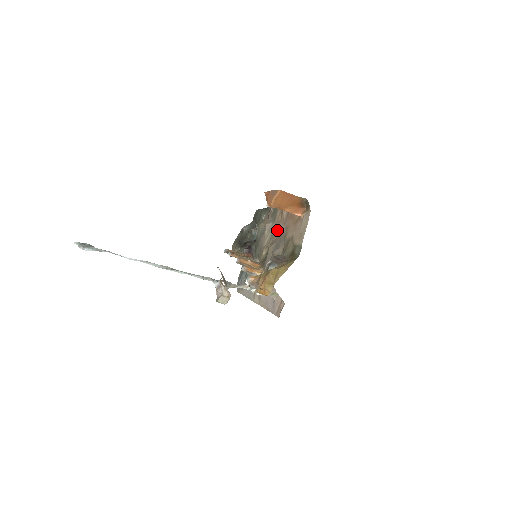
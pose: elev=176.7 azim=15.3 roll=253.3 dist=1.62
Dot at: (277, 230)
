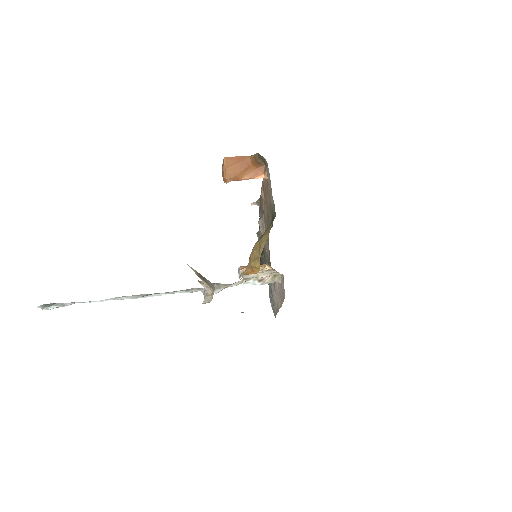
Dot at: (265, 218)
